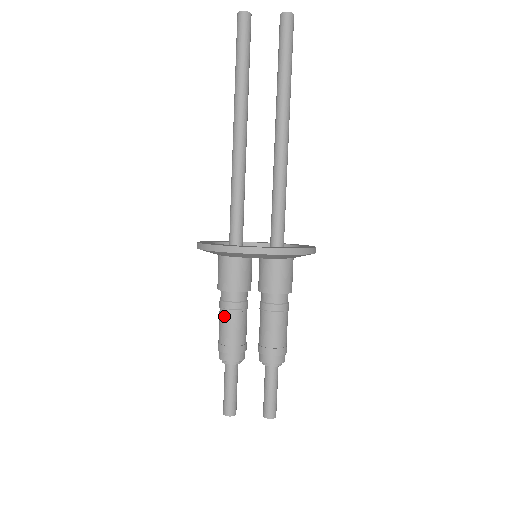
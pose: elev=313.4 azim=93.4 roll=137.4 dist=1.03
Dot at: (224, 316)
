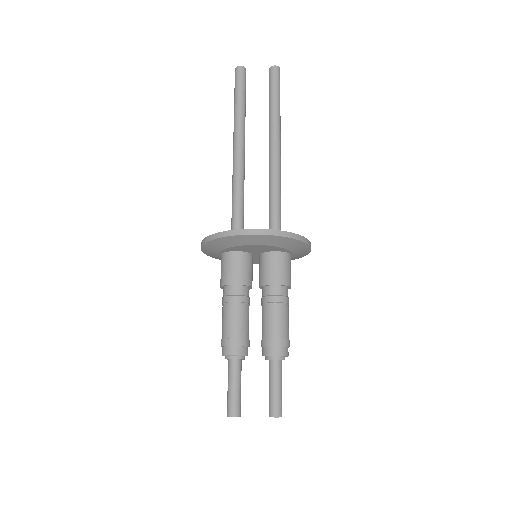
Dot at: (227, 310)
